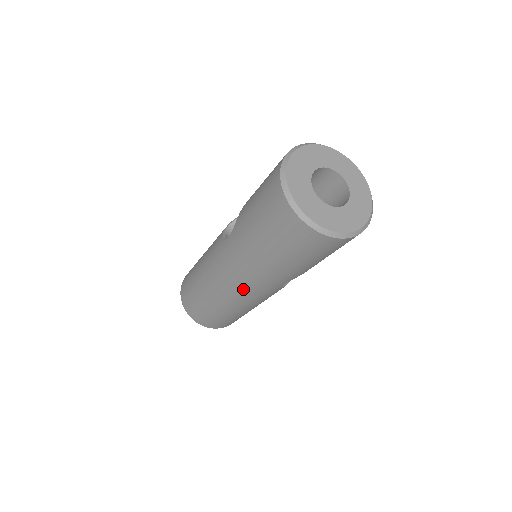
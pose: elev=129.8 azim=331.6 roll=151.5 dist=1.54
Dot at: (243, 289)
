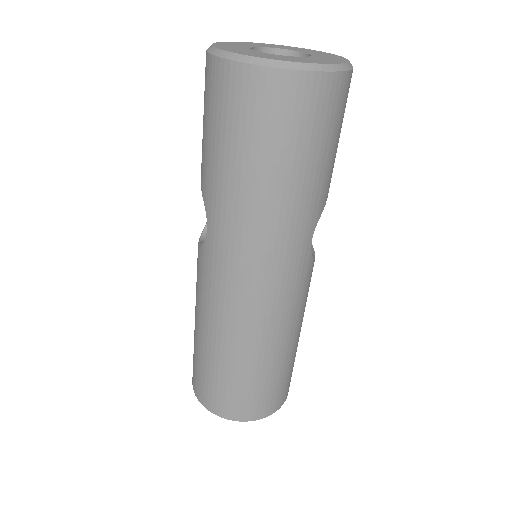
Dot at: (268, 286)
